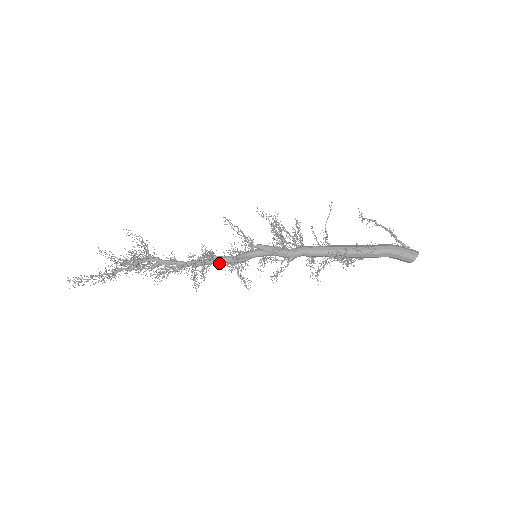
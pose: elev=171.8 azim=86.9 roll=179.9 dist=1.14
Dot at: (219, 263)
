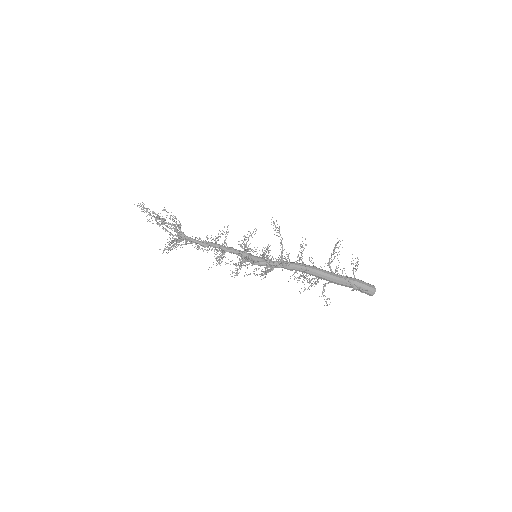
Dot at: (231, 251)
